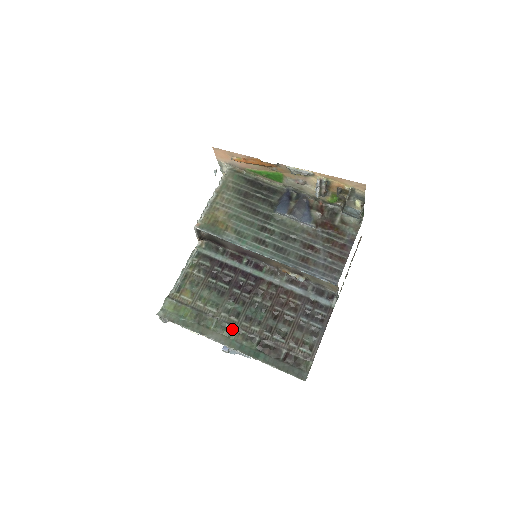
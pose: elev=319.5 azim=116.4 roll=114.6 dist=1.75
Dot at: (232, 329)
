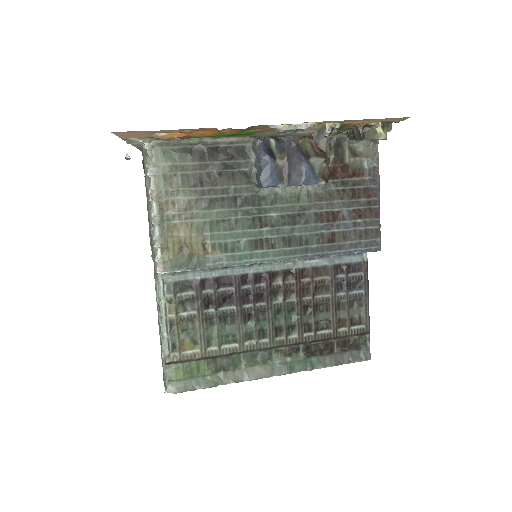
Dot at: (267, 353)
